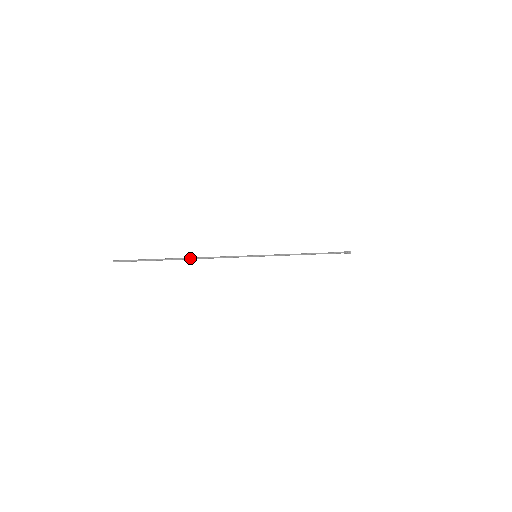
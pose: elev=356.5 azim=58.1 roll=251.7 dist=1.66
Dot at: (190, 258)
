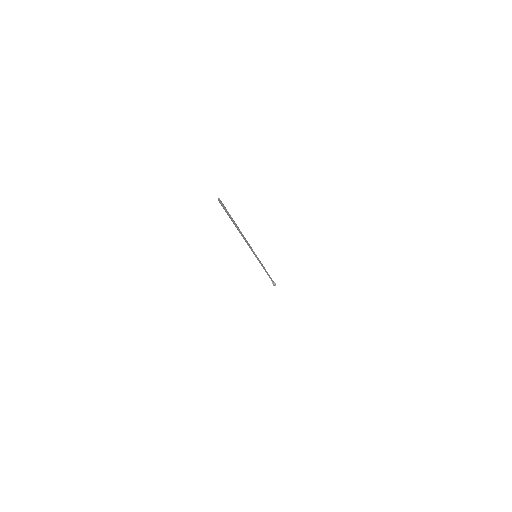
Dot at: occluded
